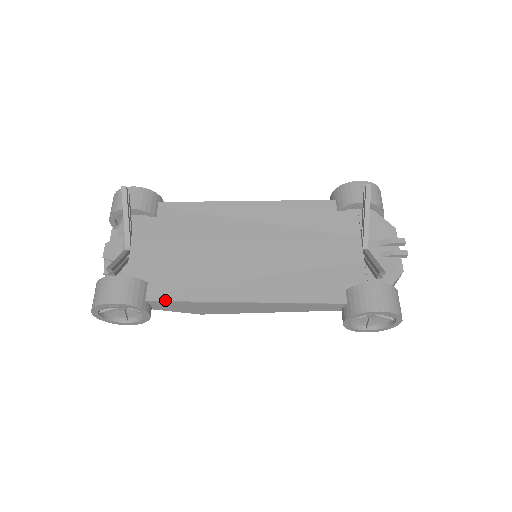
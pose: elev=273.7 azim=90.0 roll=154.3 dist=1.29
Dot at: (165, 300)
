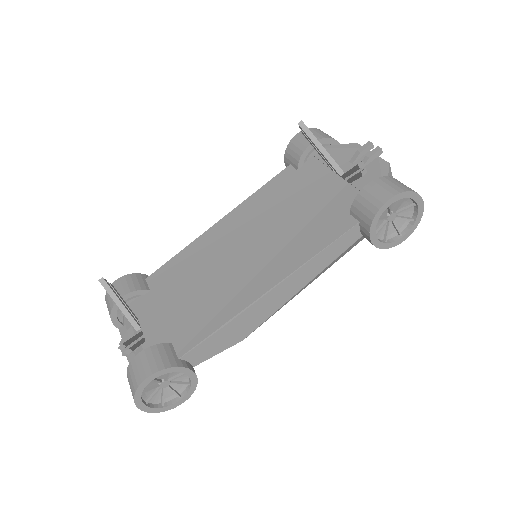
Dot at: (195, 345)
